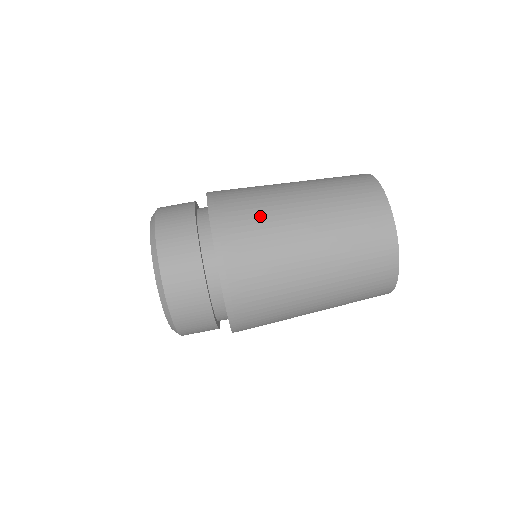
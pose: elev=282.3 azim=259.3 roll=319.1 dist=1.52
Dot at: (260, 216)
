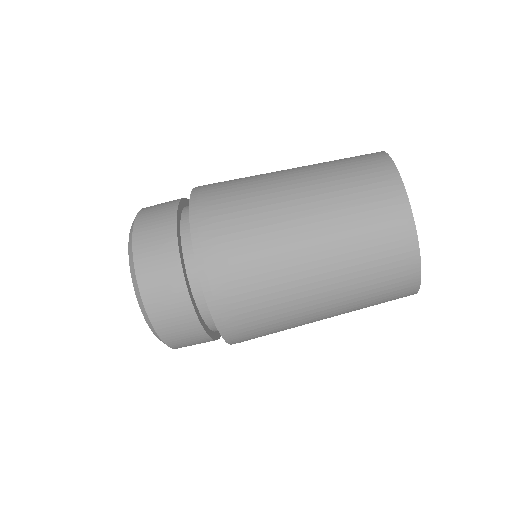
Dot at: (245, 202)
